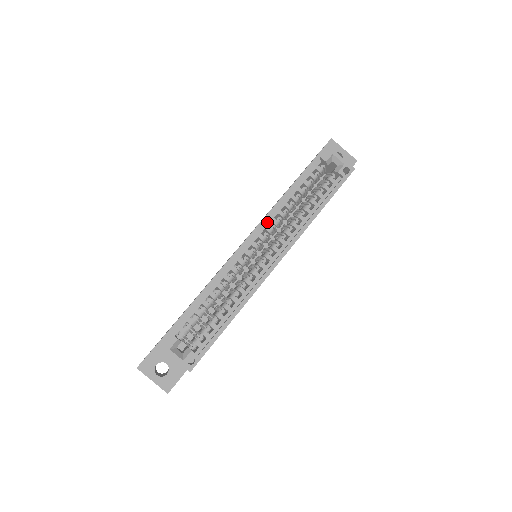
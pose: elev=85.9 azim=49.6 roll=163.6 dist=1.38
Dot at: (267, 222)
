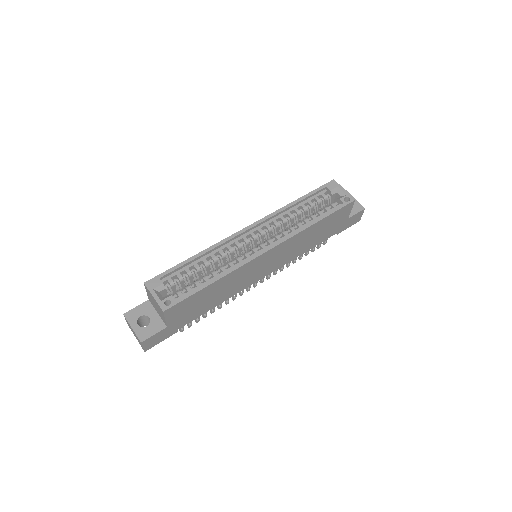
Dot at: (268, 221)
